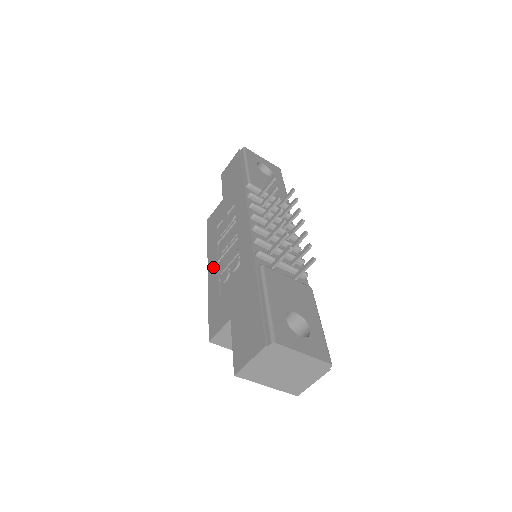
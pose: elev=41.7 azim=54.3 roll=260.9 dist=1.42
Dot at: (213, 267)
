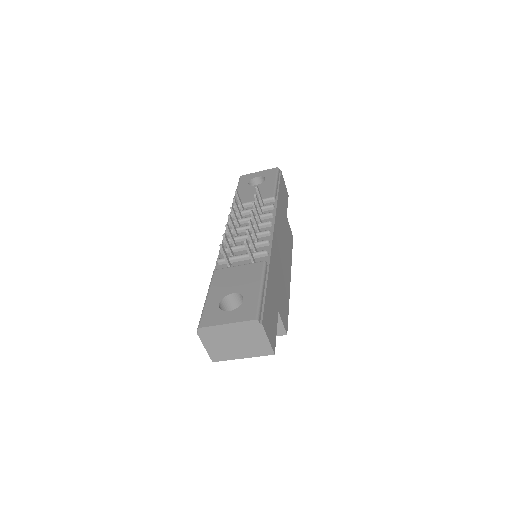
Dot at: occluded
